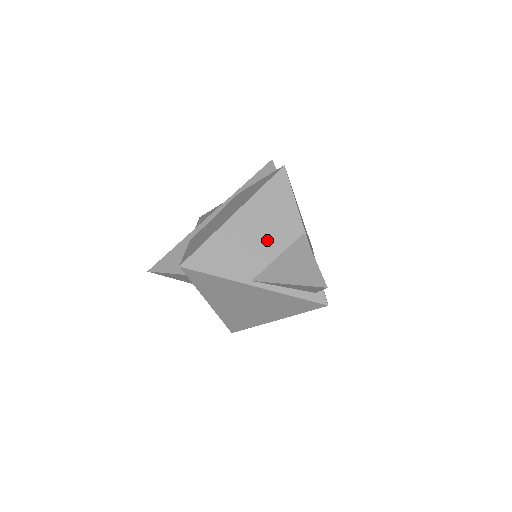
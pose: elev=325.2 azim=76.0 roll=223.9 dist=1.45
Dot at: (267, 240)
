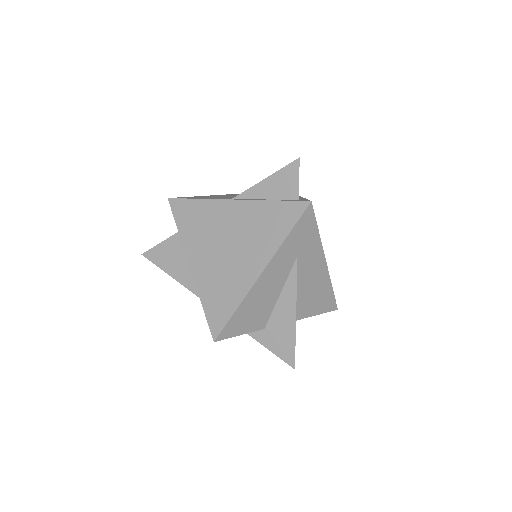
Dot at: occluded
